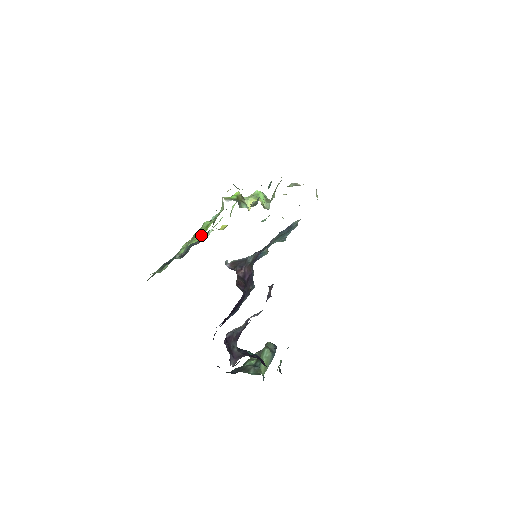
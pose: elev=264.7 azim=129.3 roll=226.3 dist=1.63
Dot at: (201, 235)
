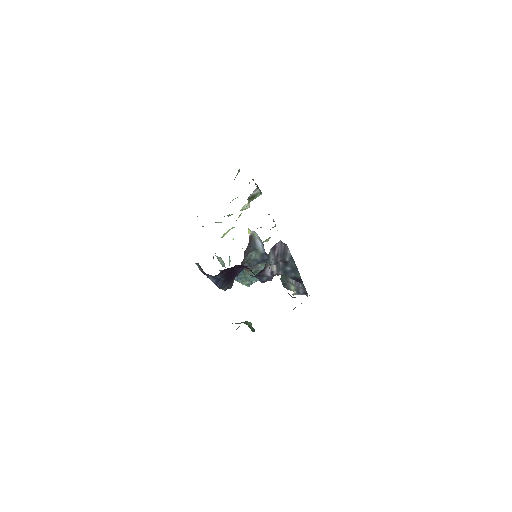
Dot at: occluded
